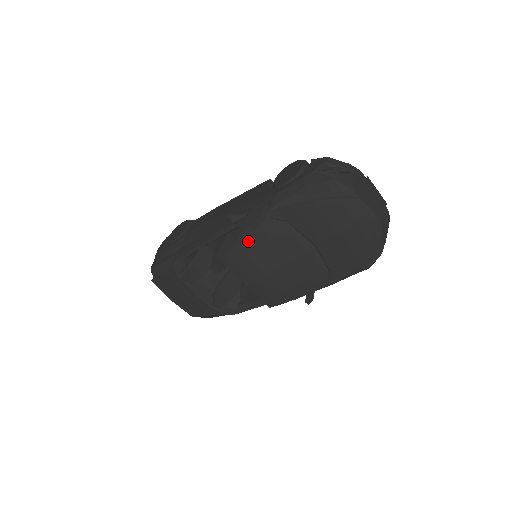
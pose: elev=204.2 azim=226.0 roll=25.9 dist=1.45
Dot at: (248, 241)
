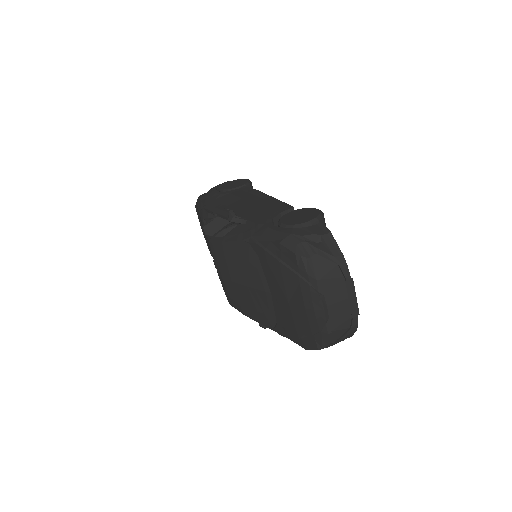
Dot at: (228, 244)
